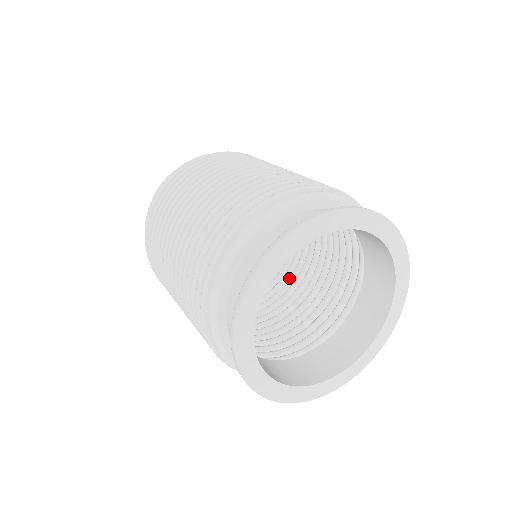
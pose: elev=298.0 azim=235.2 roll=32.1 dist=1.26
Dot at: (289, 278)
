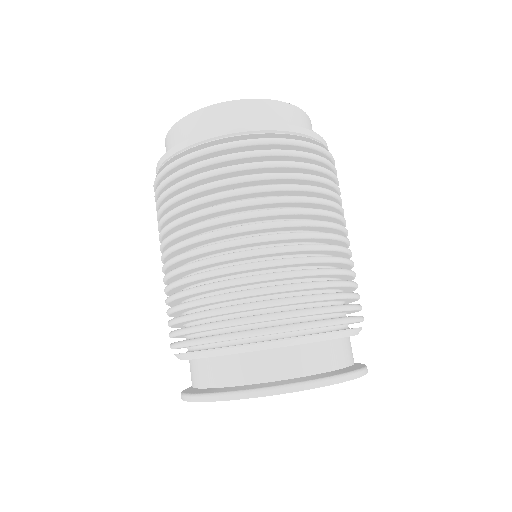
Dot at: occluded
